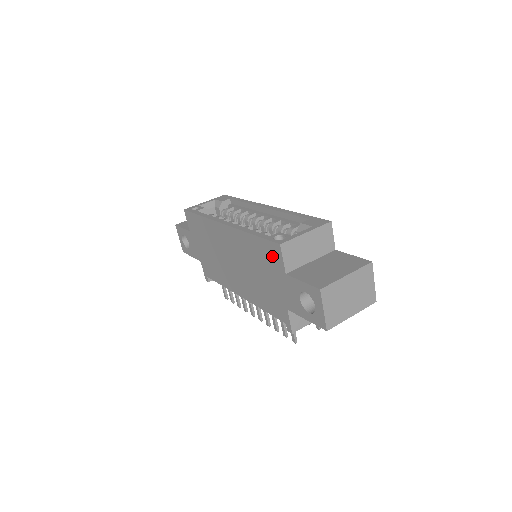
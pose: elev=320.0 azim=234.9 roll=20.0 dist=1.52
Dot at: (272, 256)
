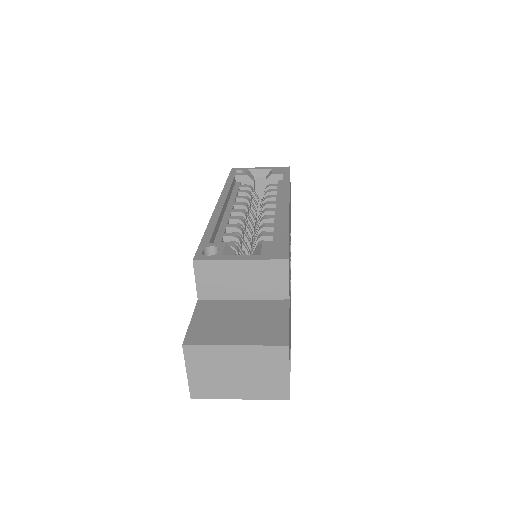
Dot at: occluded
